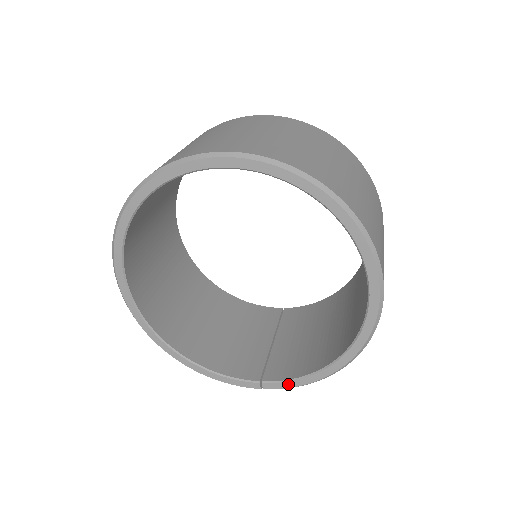
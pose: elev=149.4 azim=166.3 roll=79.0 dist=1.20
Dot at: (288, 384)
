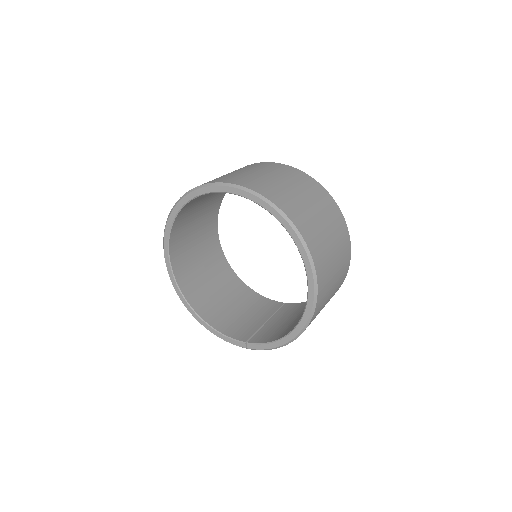
Dot at: (263, 346)
